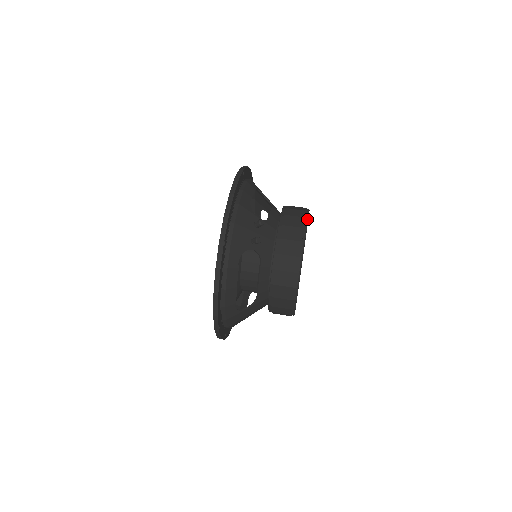
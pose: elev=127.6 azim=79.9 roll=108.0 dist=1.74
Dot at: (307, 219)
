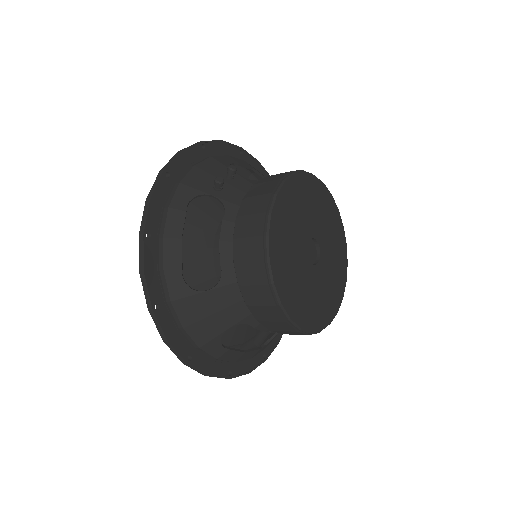
Dot at: (303, 171)
